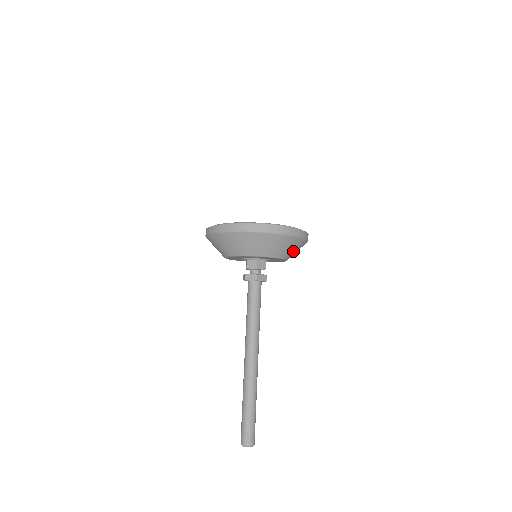
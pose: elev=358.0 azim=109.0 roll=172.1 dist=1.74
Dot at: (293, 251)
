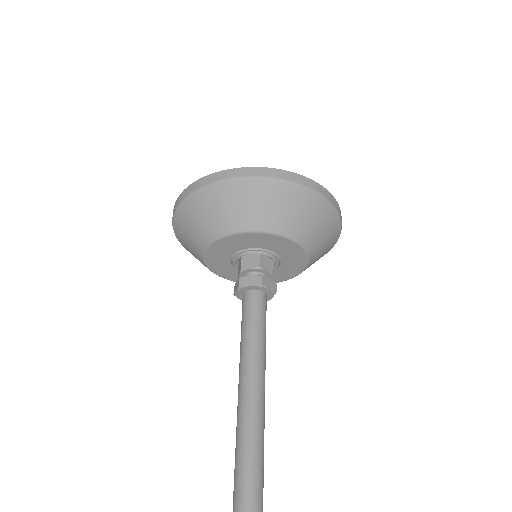
Dot at: (321, 240)
